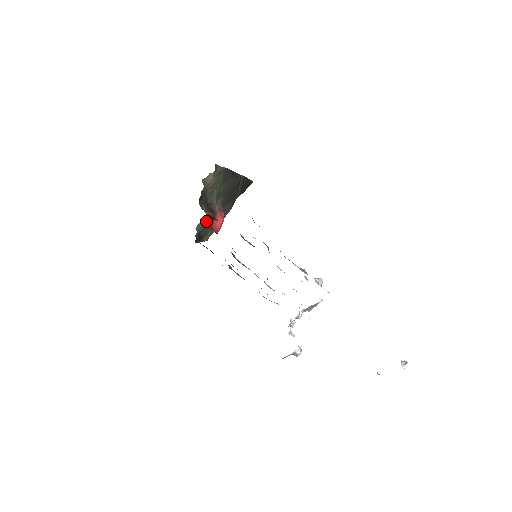
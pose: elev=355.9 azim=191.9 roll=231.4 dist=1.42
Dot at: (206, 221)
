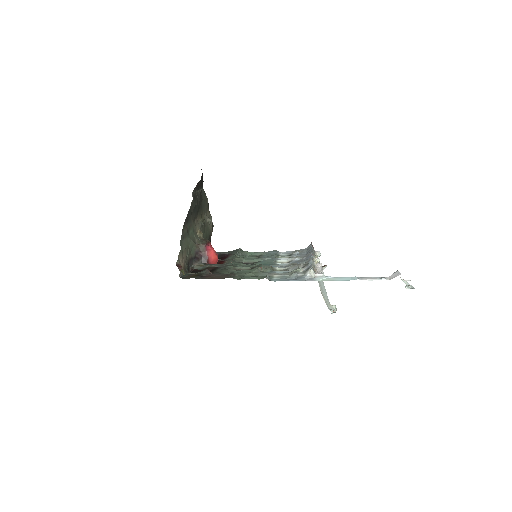
Dot at: occluded
